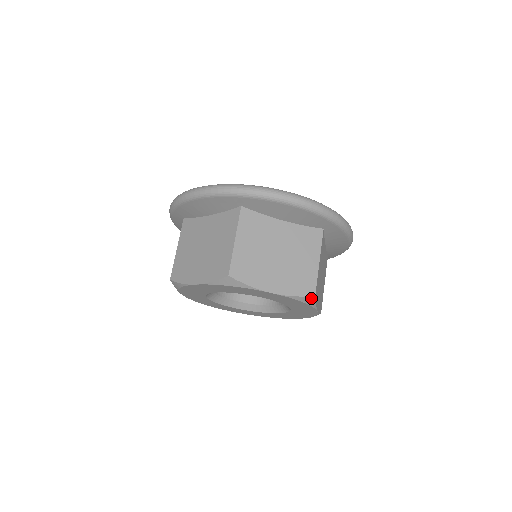
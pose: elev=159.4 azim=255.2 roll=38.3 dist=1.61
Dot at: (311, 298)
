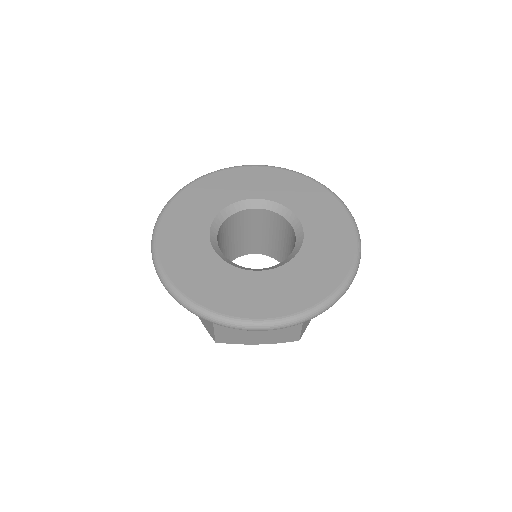
Dot at: occluded
